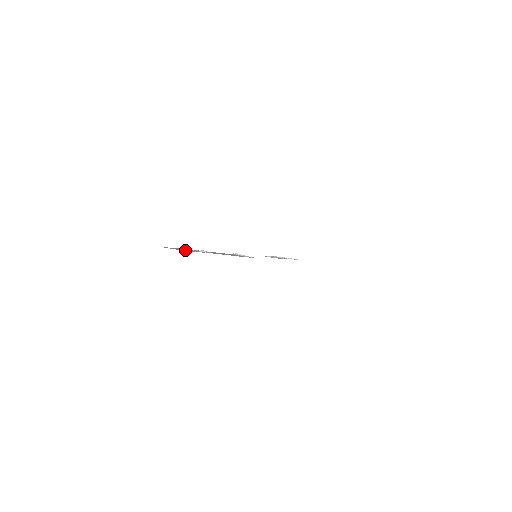
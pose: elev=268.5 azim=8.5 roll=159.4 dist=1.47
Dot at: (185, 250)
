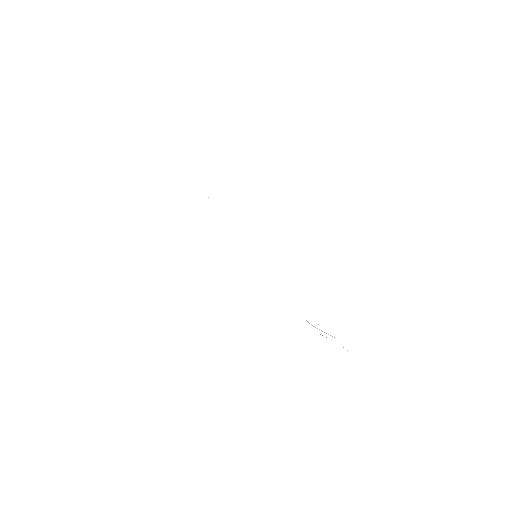
Dot at: occluded
